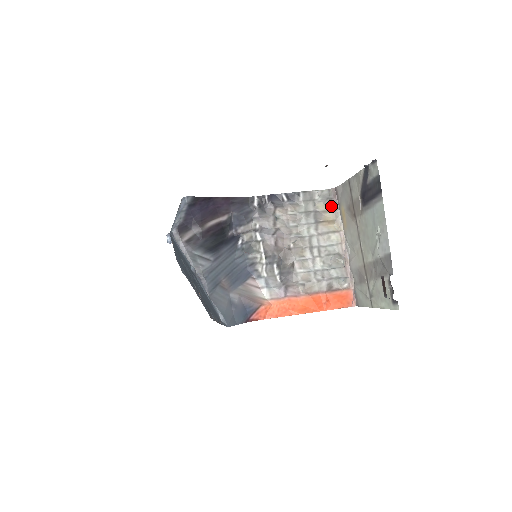
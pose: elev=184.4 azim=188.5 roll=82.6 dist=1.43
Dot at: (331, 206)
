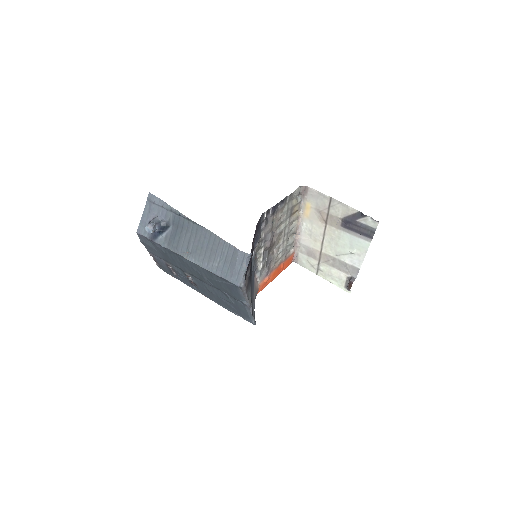
Dot at: (298, 198)
